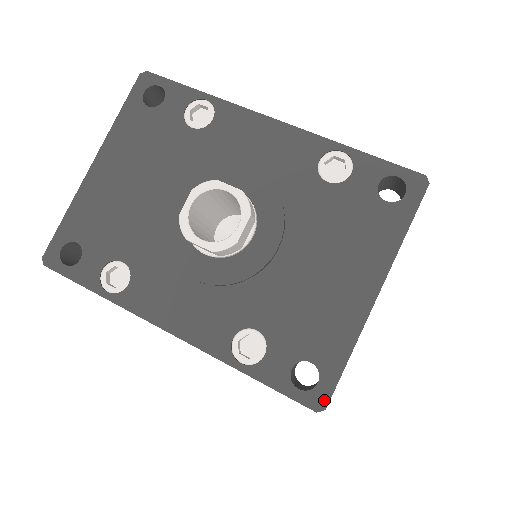
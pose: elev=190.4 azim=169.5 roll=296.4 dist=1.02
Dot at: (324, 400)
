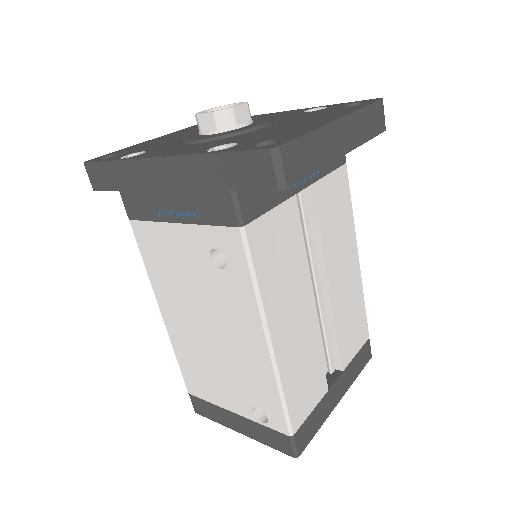
Dot at: (279, 145)
